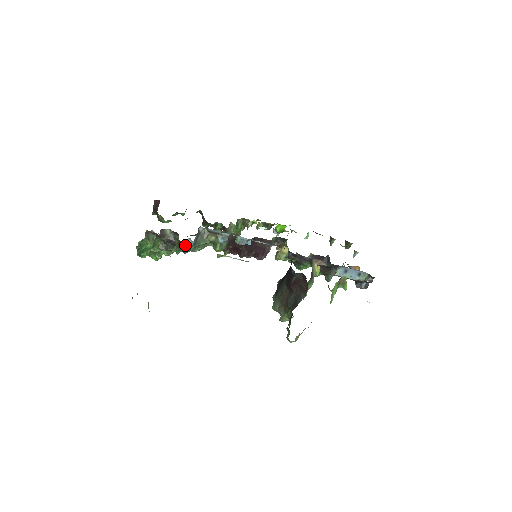
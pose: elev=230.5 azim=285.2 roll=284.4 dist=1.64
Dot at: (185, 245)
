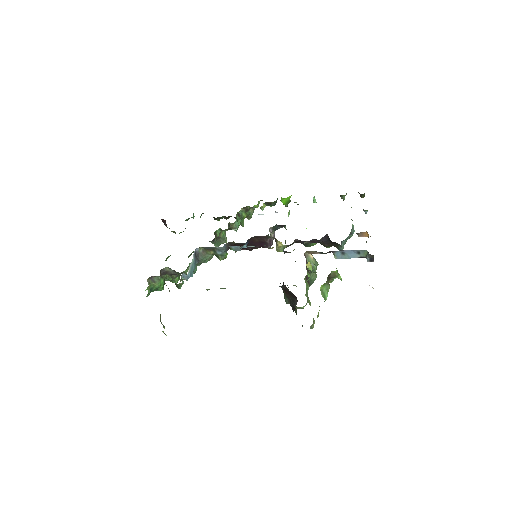
Dot at: (180, 284)
